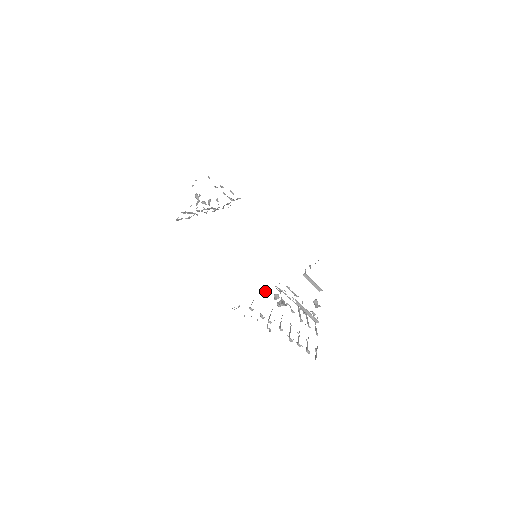
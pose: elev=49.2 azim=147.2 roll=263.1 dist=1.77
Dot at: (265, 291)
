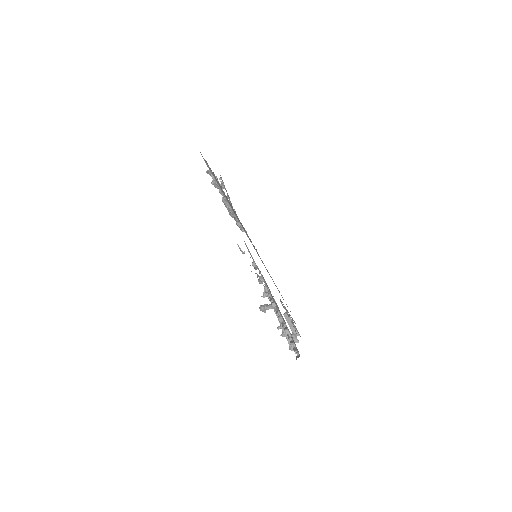
Dot at: occluded
